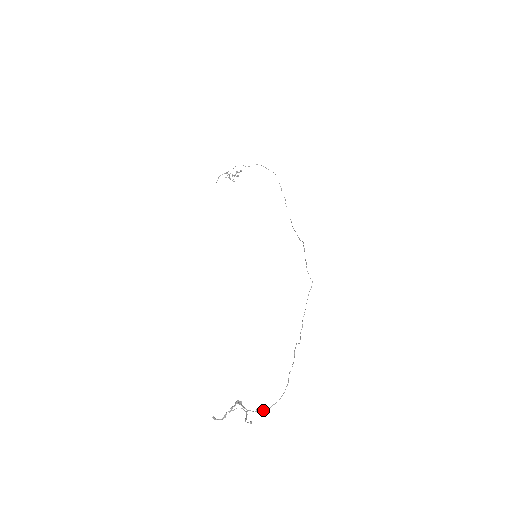
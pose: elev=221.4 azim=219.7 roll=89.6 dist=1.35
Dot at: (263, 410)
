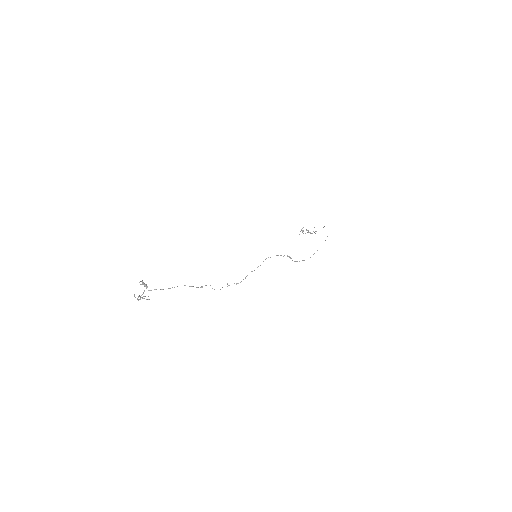
Dot at: (146, 288)
